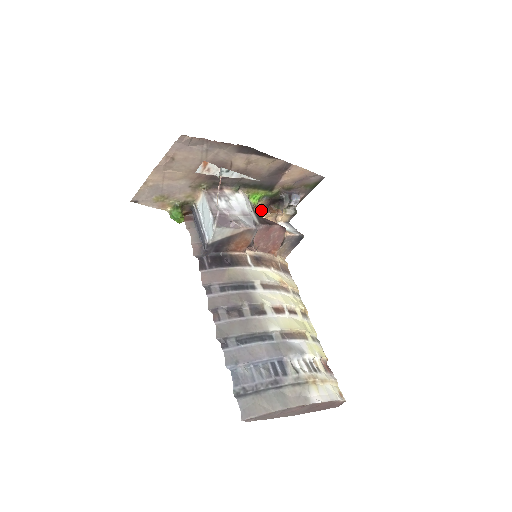
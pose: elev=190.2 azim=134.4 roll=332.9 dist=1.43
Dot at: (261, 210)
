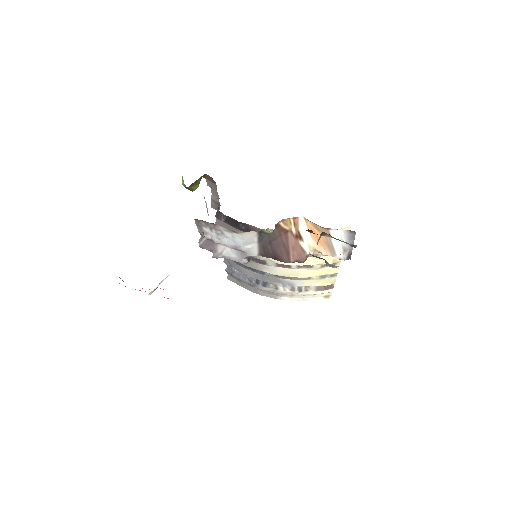
Dot at: occluded
